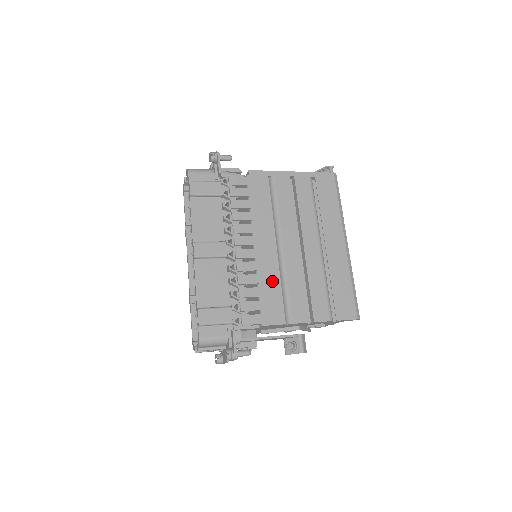
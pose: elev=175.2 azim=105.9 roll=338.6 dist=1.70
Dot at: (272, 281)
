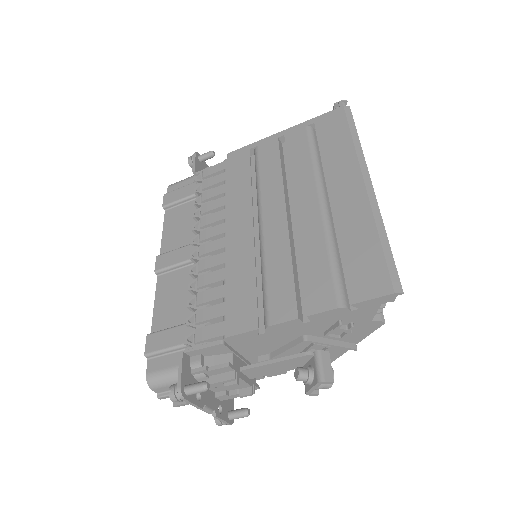
Dot at: (243, 271)
